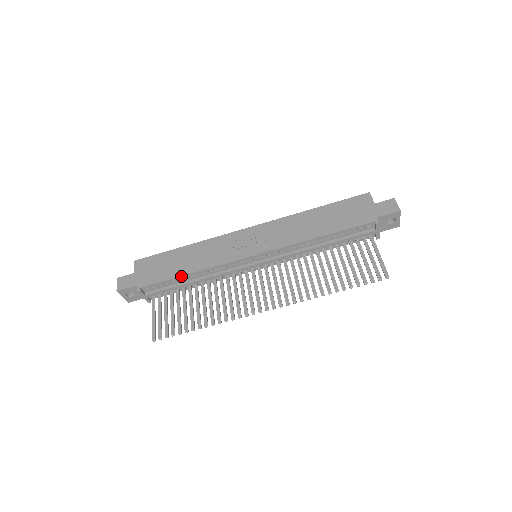
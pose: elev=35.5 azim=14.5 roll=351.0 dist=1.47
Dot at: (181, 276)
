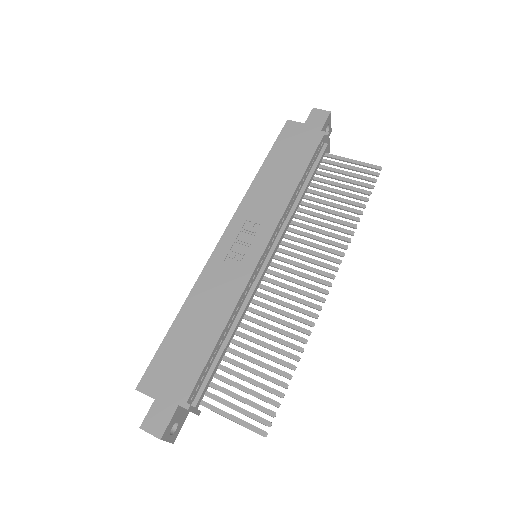
Dot at: (217, 343)
